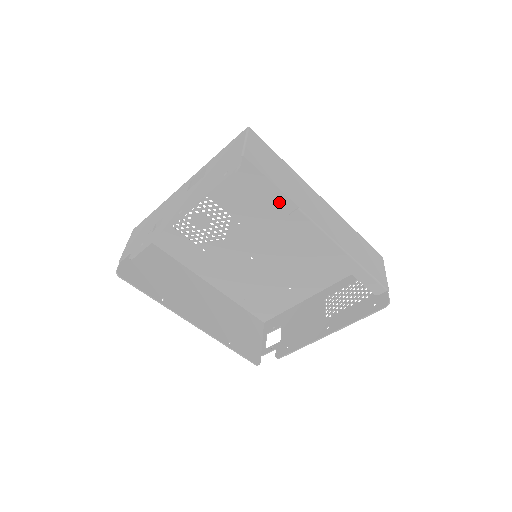
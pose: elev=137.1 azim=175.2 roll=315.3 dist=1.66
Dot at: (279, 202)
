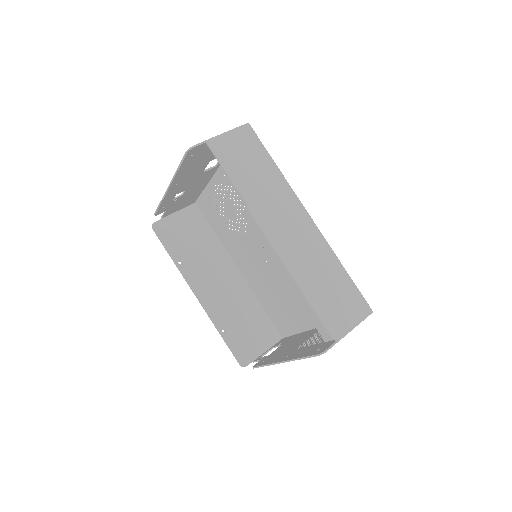
Dot at: occluded
